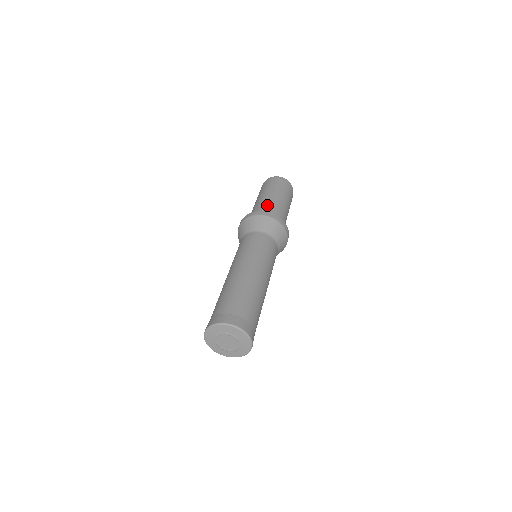
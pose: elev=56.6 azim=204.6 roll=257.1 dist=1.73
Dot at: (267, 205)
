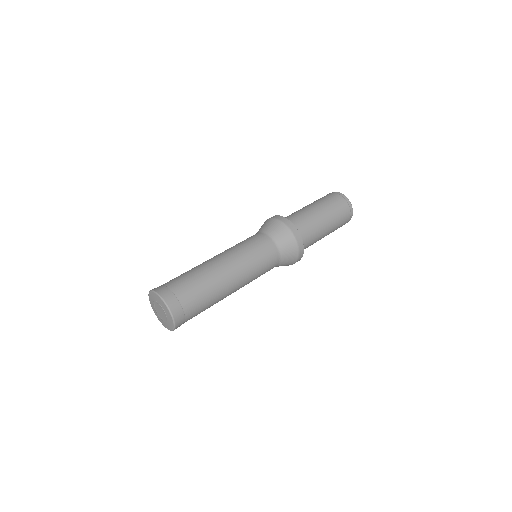
Dot at: (291, 214)
